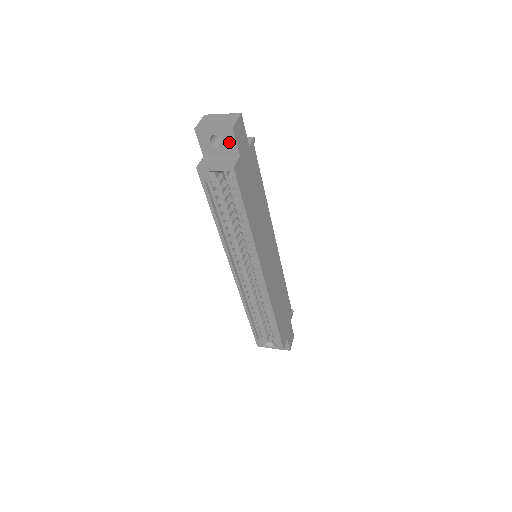
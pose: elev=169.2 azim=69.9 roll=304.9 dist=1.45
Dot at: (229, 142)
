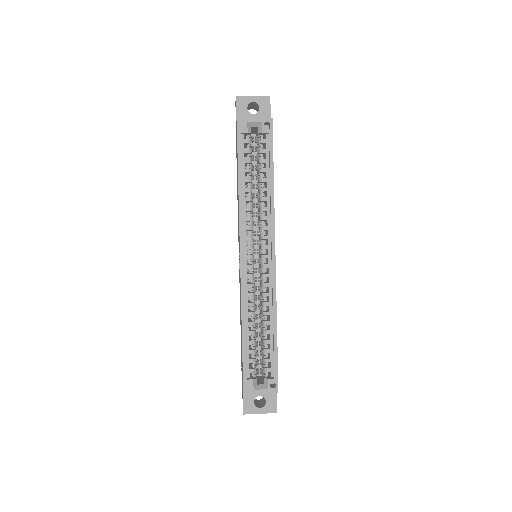
Dot at: (264, 109)
